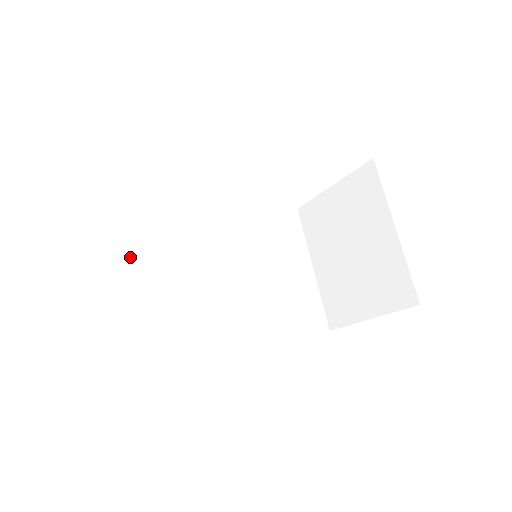
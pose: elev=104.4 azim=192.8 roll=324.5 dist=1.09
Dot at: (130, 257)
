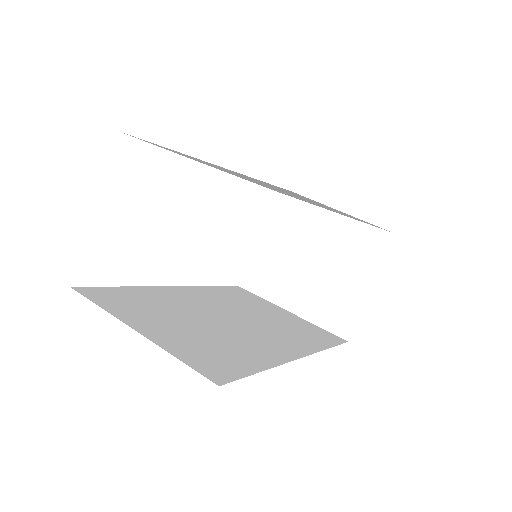
Dot at: (139, 313)
